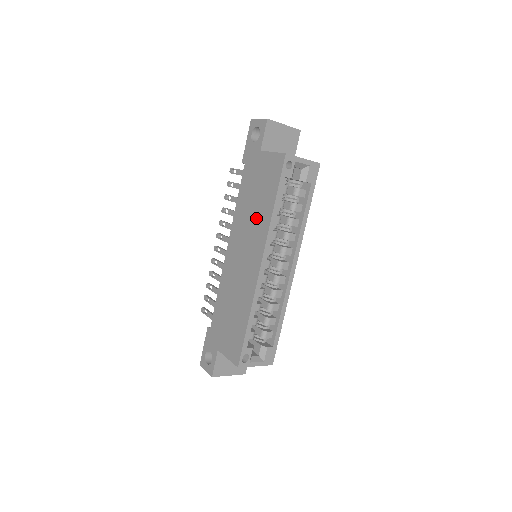
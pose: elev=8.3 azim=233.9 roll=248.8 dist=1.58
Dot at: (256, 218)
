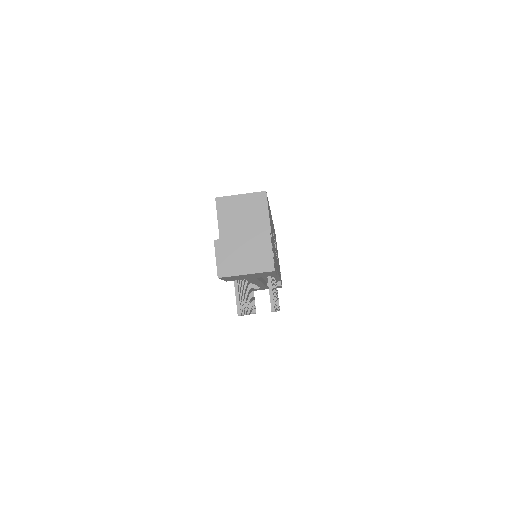
Dot at: occluded
